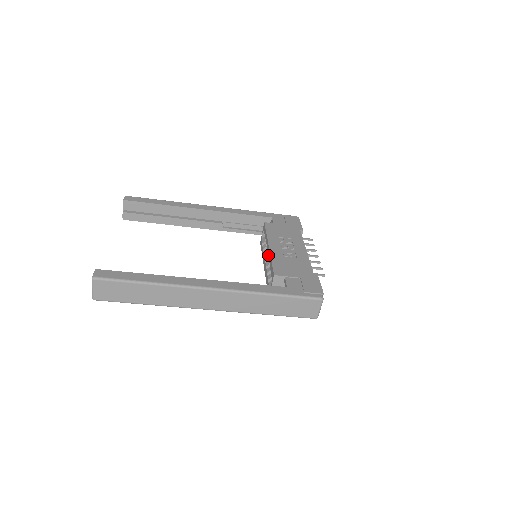
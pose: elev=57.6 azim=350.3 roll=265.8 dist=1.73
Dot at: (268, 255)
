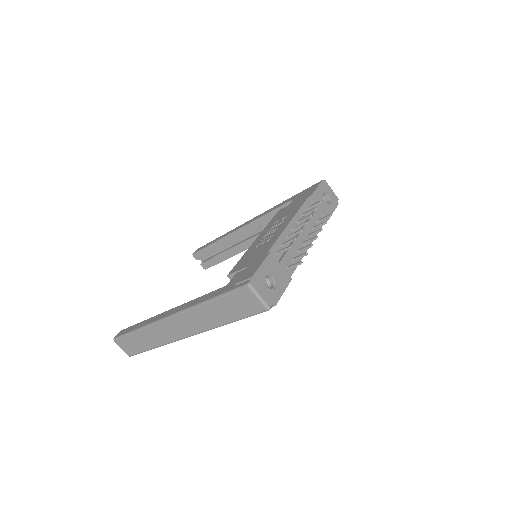
Dot at: occluded
